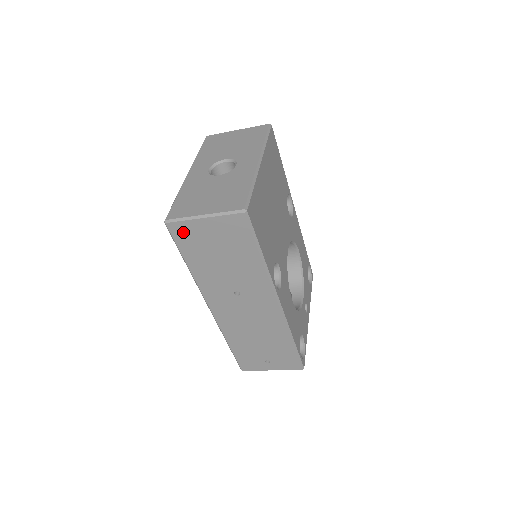
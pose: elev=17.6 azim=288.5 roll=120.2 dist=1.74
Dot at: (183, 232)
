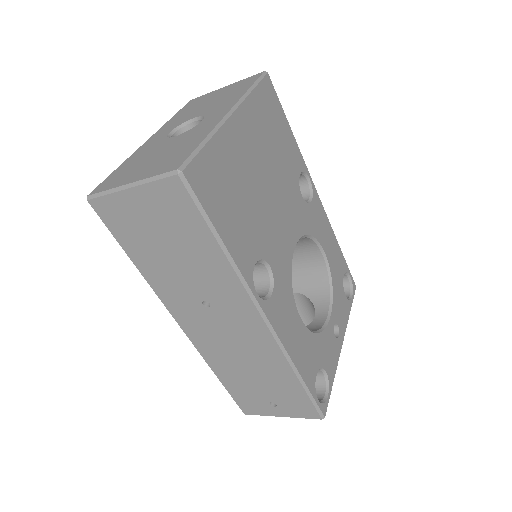
Dot at: (112, 213)
